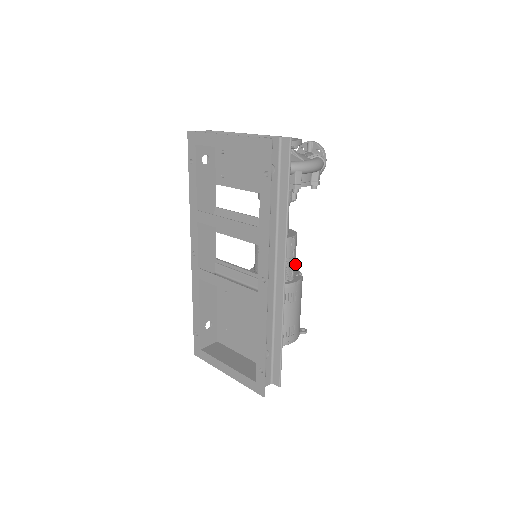
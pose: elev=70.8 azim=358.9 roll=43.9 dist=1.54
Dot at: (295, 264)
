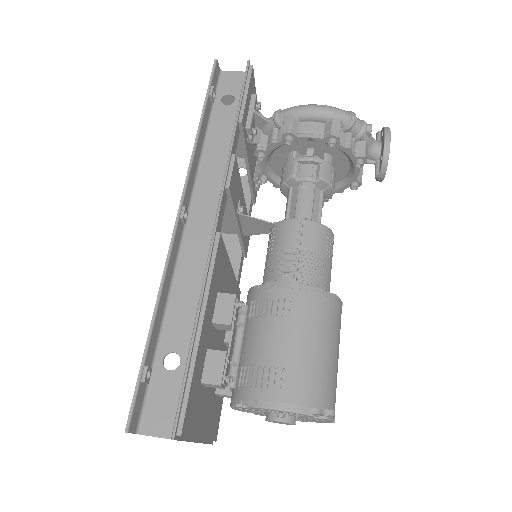
Dot at: (317, 272)
